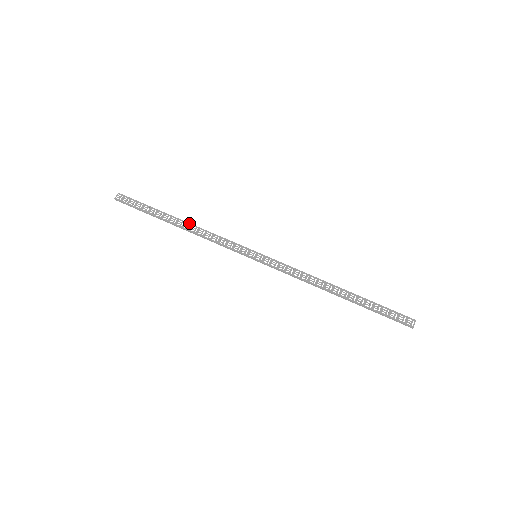
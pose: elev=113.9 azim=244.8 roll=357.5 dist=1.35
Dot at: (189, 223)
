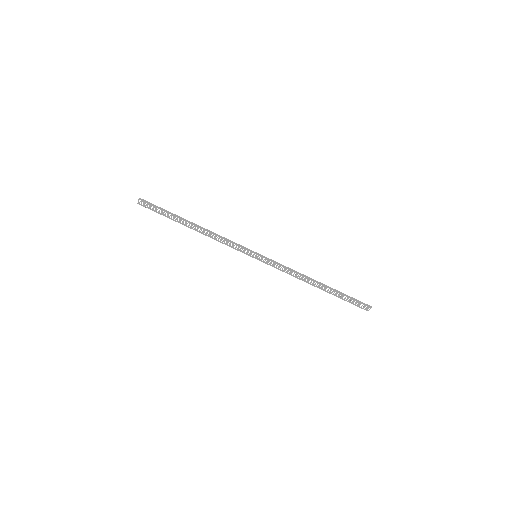
Dot at: (201, 228)
